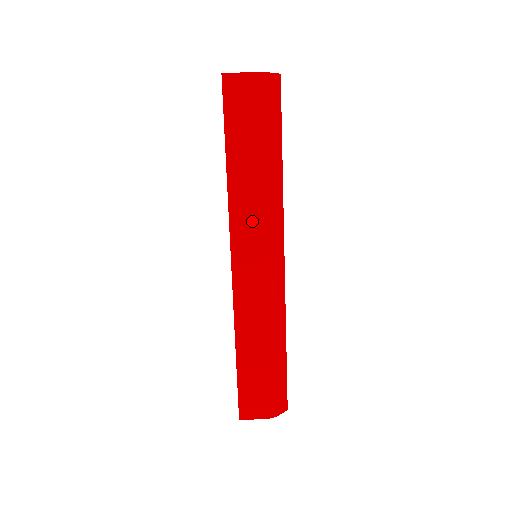
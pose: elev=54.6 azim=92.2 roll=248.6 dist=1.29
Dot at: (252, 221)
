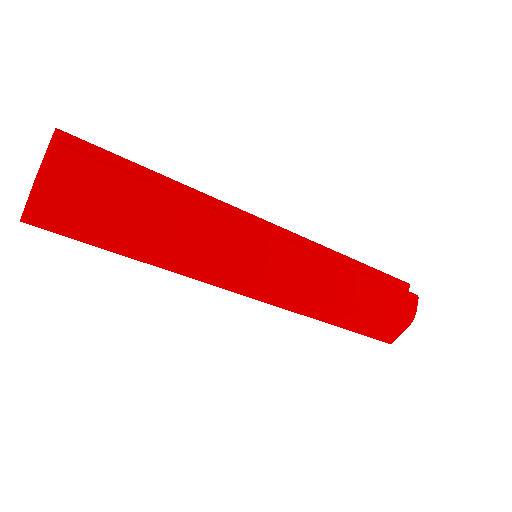
Dot at: (217, 262)
